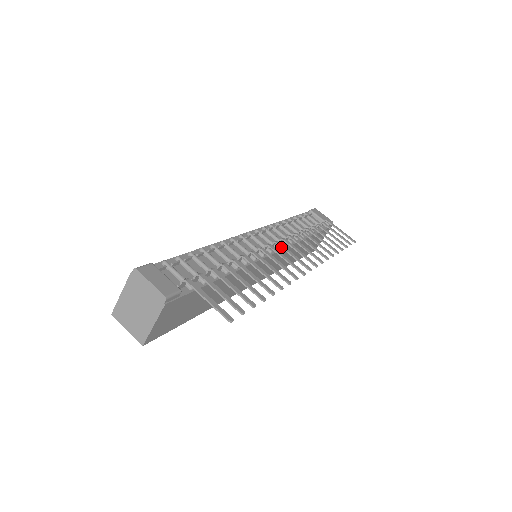
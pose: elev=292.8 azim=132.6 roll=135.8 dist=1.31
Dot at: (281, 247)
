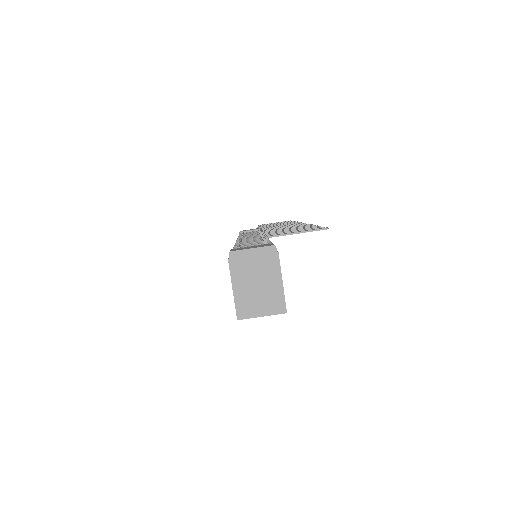
Dot at: occluded
